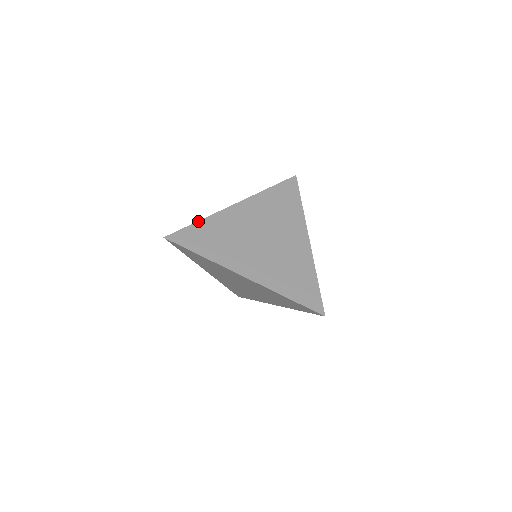
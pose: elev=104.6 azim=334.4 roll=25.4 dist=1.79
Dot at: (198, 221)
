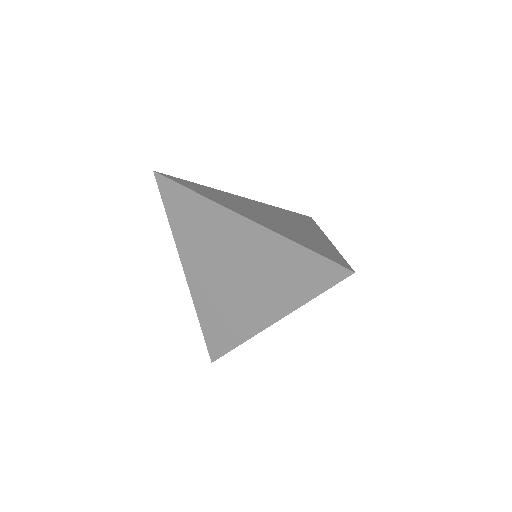
Dot at: occluded
